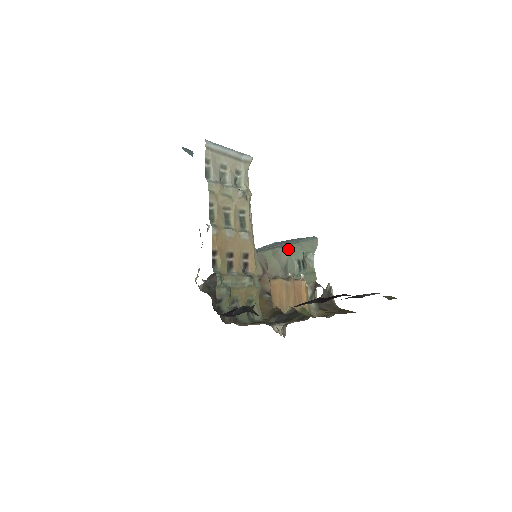
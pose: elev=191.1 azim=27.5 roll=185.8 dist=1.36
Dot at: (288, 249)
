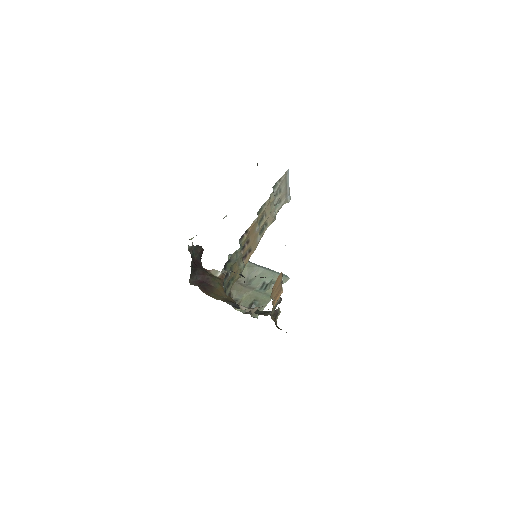
Dot at: (262, 270)
